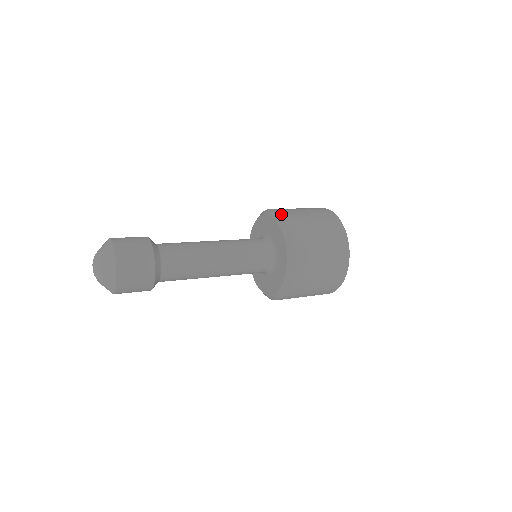
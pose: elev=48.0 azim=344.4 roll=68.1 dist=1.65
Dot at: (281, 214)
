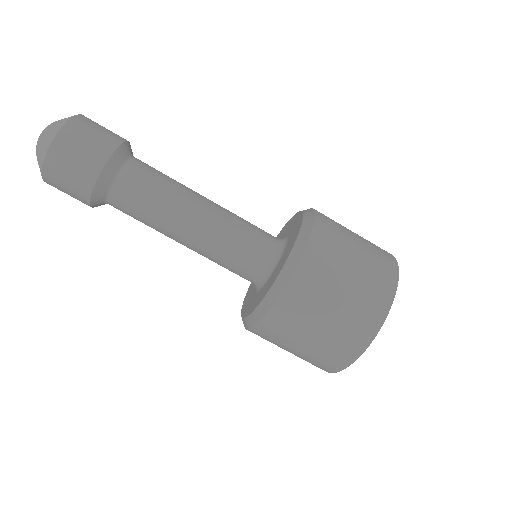
Dot at: (314, 209)
